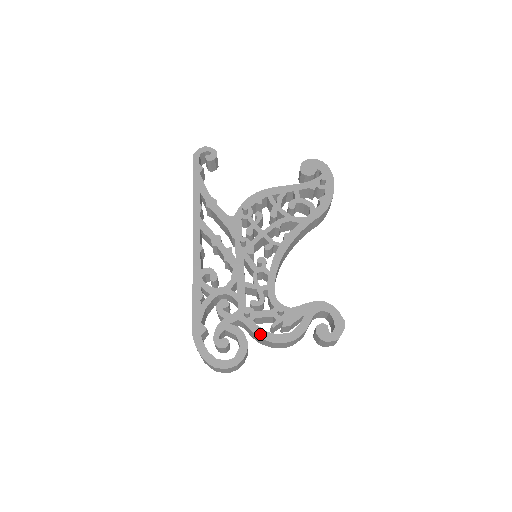
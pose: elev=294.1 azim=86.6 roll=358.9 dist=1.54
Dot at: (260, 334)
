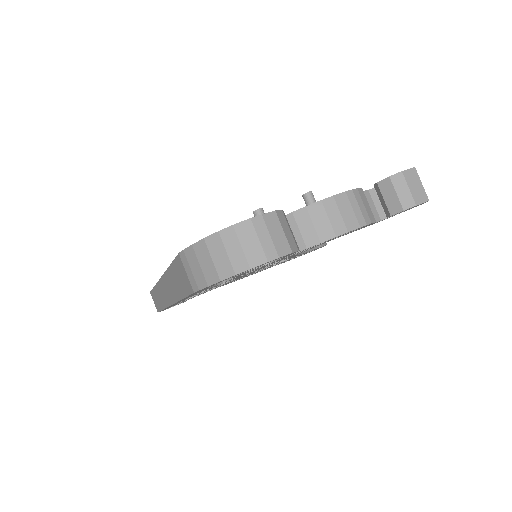
Dot at: (295, 211)
